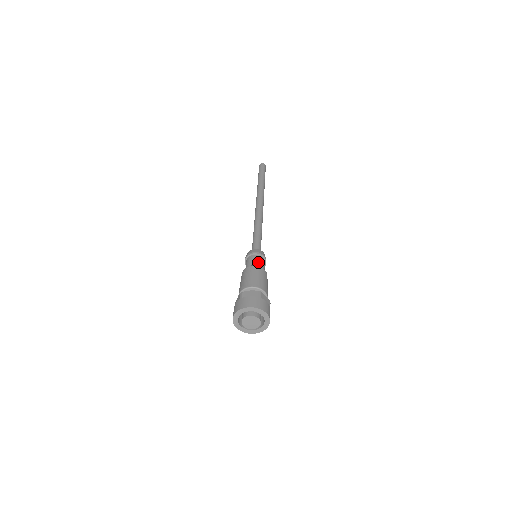
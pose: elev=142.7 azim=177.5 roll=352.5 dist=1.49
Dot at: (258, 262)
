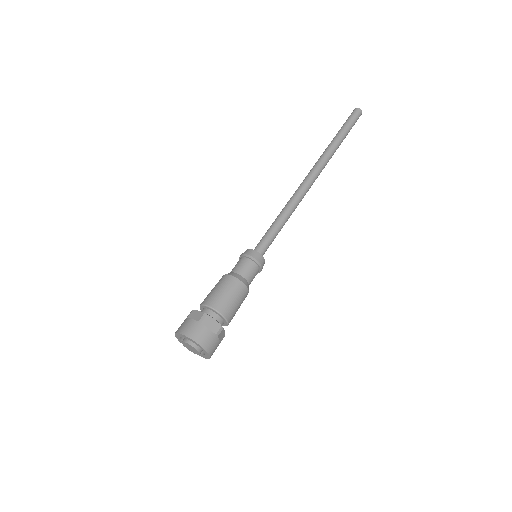
Dot at: (241, 269)
